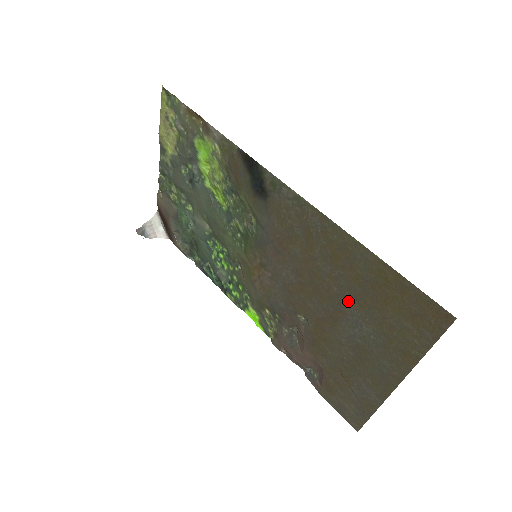
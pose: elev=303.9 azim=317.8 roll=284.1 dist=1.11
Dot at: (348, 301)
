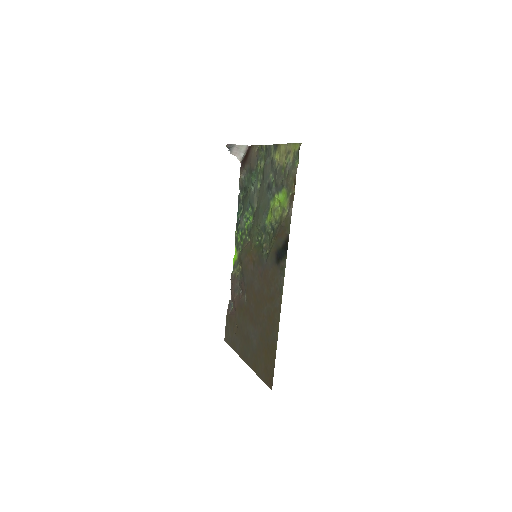
Dot at: (260, 329)
